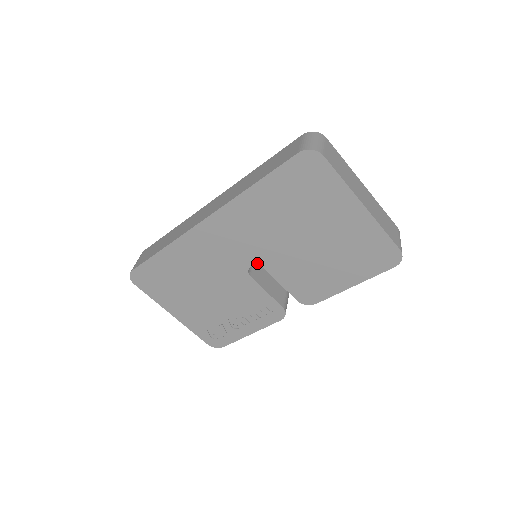
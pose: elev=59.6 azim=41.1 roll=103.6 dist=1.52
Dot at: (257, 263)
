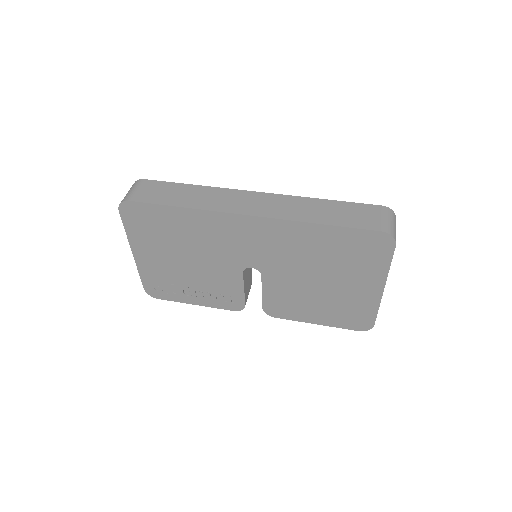
Dot at: (260, 269)
